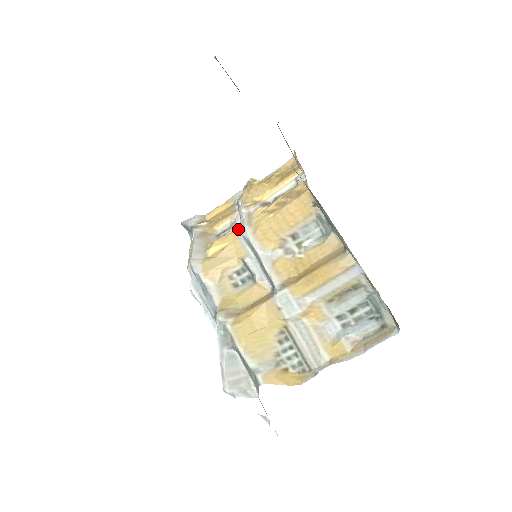
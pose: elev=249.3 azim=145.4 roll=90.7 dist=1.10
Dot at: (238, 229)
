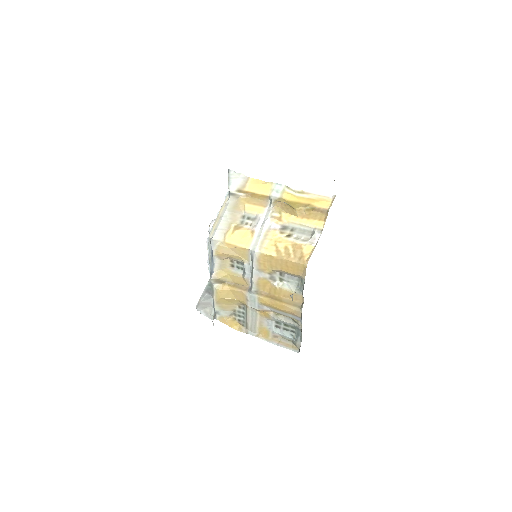
Dot at: (254, 238)
